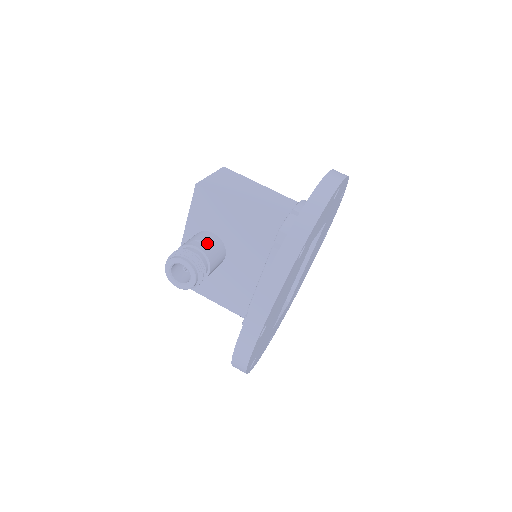
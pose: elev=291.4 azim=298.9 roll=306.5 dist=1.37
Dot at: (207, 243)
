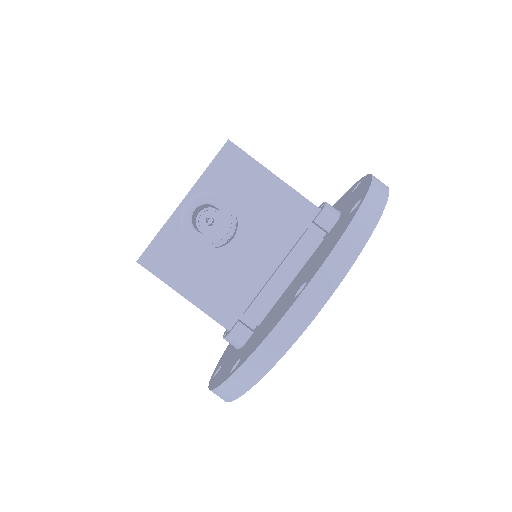
Dot at: occluded
